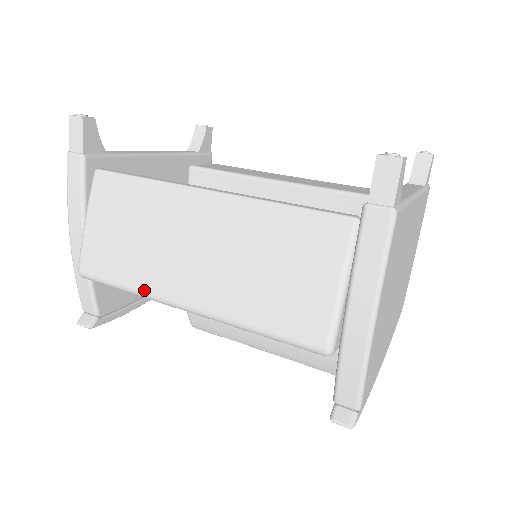
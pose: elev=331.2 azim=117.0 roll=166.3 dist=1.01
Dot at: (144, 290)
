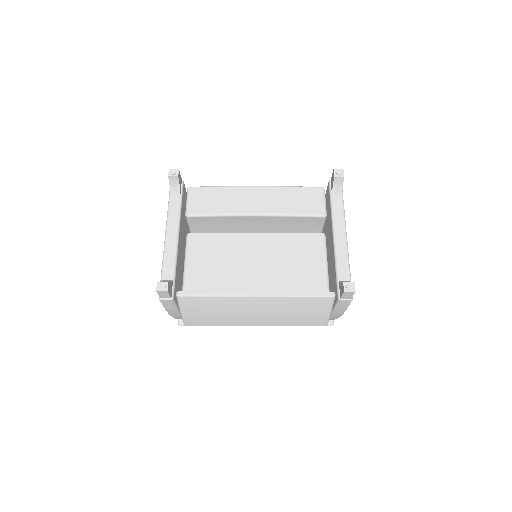
Dot at: occluded
